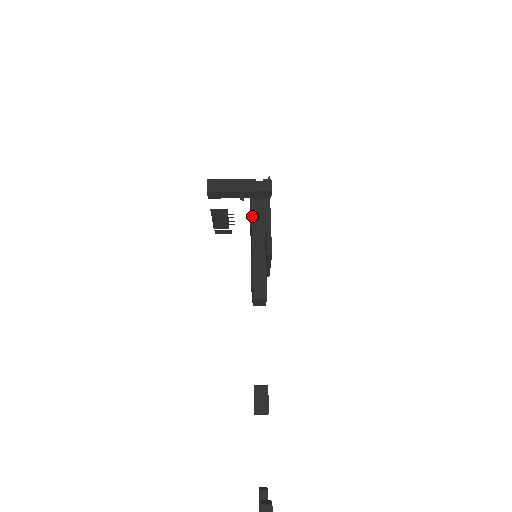
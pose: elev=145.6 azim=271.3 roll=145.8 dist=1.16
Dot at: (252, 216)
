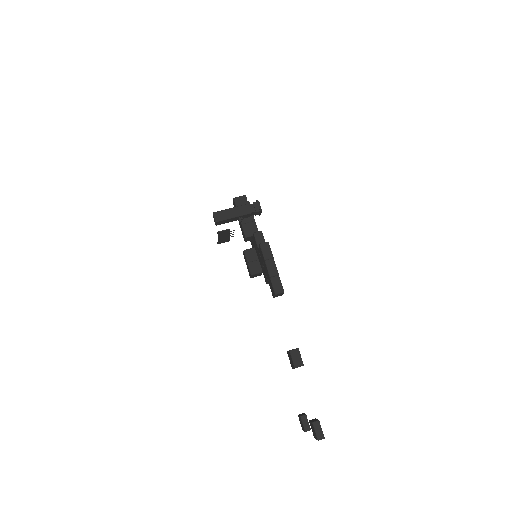
Dot at: (254, 233)
